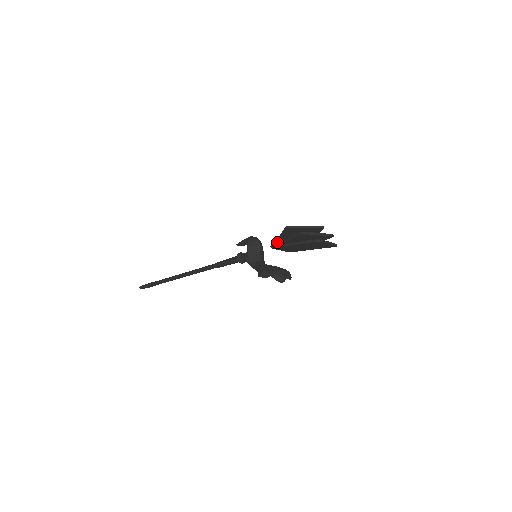
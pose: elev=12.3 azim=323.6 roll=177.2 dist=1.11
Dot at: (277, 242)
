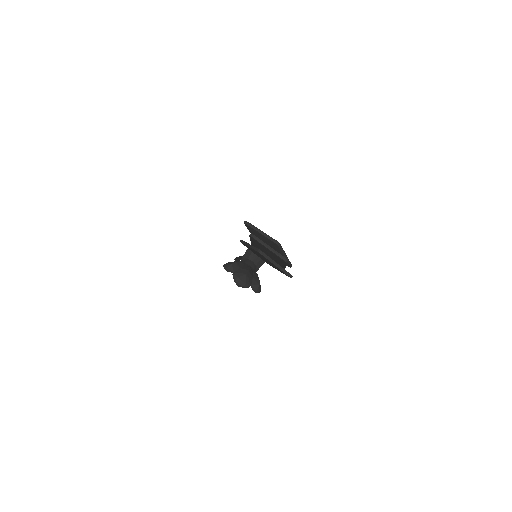
Dot at: occluded
